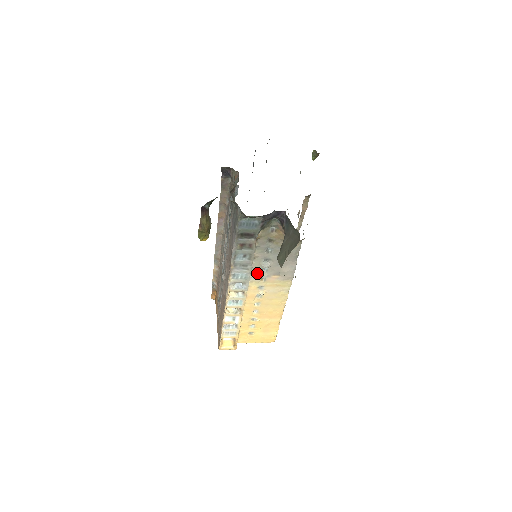
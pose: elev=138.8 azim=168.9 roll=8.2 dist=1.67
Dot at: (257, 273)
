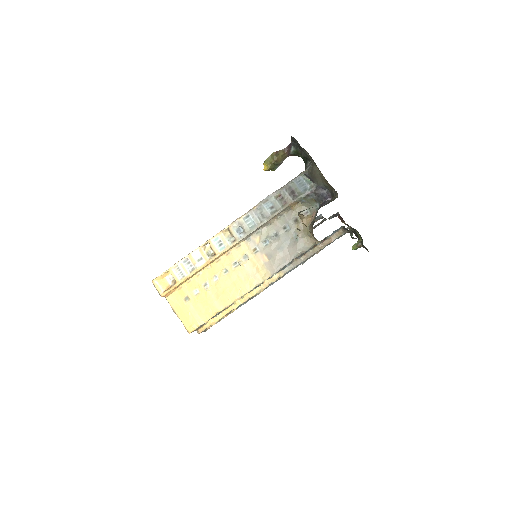
Dot at: (258, 240)
